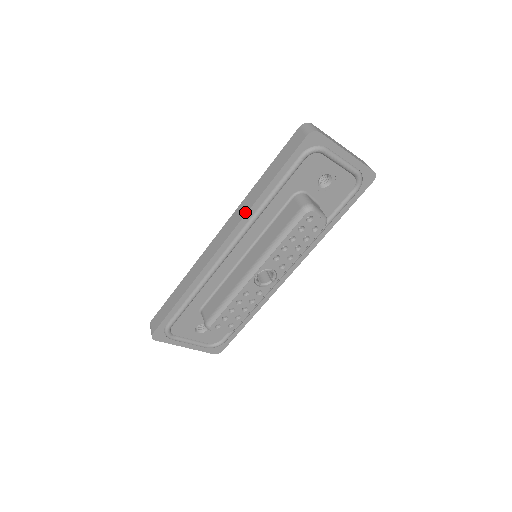
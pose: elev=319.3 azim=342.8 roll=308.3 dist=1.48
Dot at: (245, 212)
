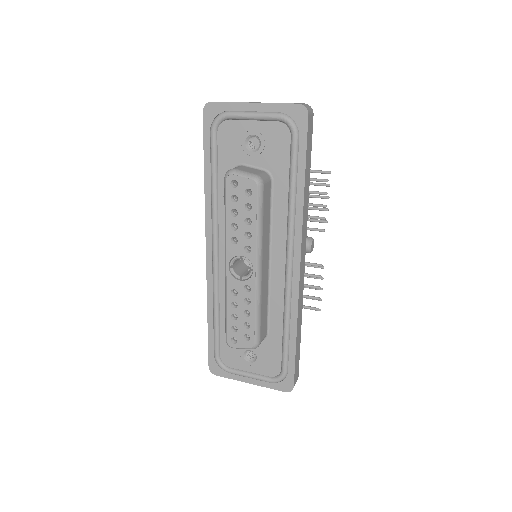
Dot at: (206, 210)
